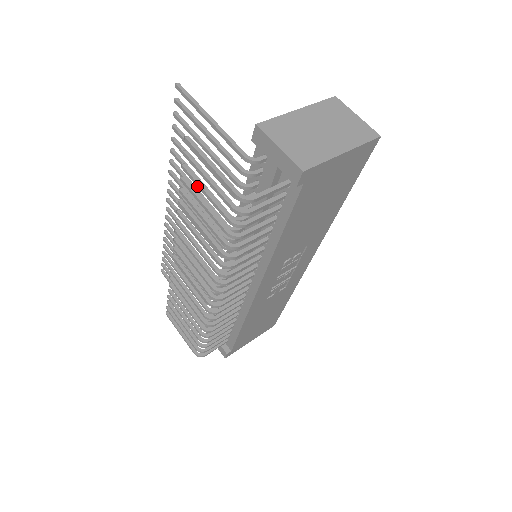
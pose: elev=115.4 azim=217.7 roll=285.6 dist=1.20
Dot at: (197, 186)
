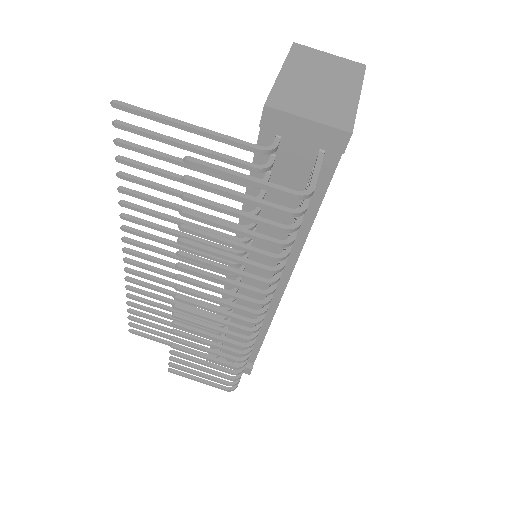
Dot at: (217, 211)
